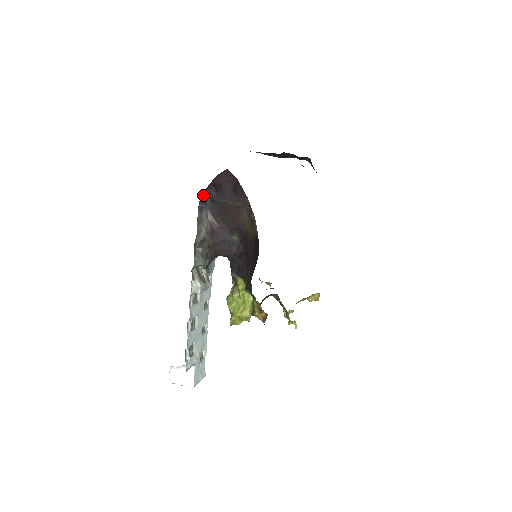
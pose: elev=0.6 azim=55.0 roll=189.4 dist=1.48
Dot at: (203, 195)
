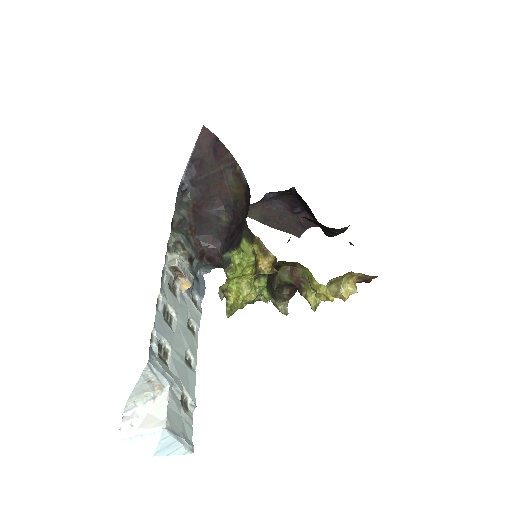
Dot at: (183, 181)
